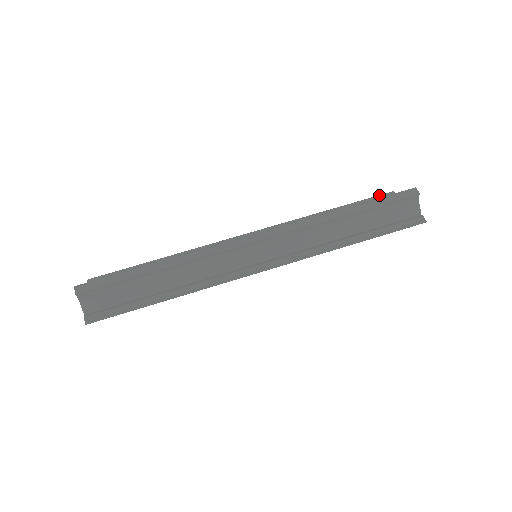
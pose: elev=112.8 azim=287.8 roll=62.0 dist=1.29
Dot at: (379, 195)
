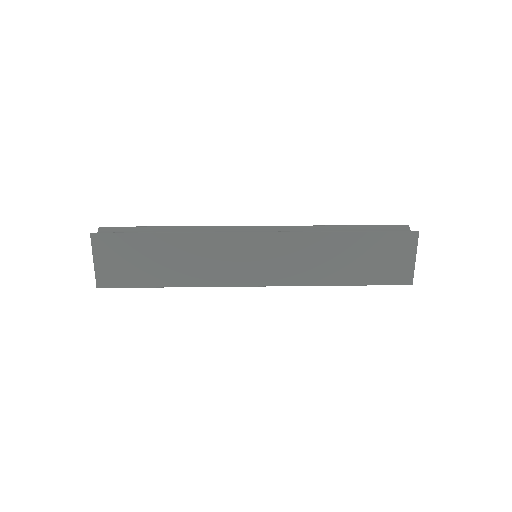
Dot at: occluded
